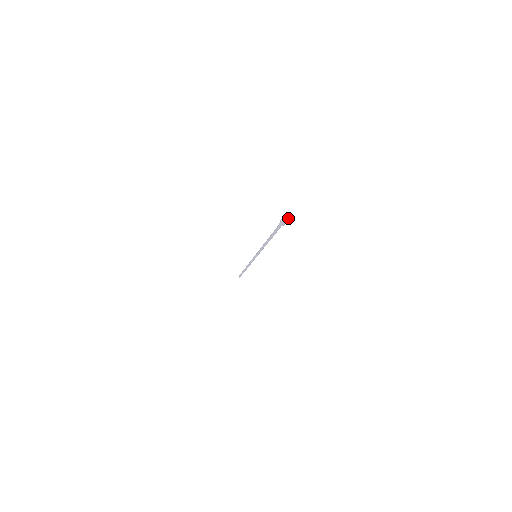
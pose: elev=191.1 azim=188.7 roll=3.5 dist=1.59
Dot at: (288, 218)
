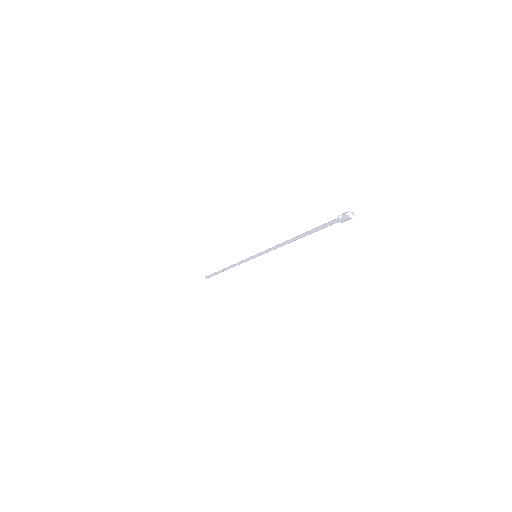
Dot at: (355, 213)
